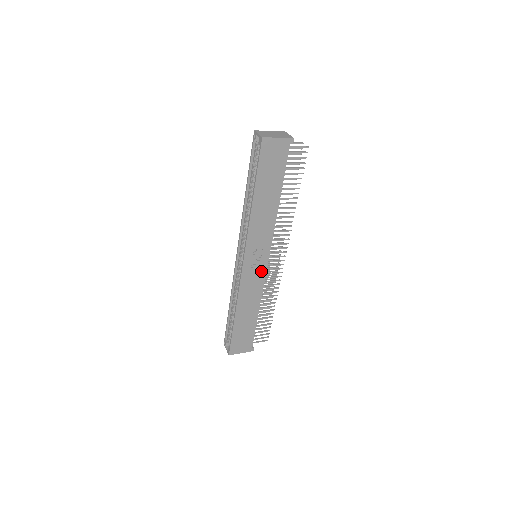
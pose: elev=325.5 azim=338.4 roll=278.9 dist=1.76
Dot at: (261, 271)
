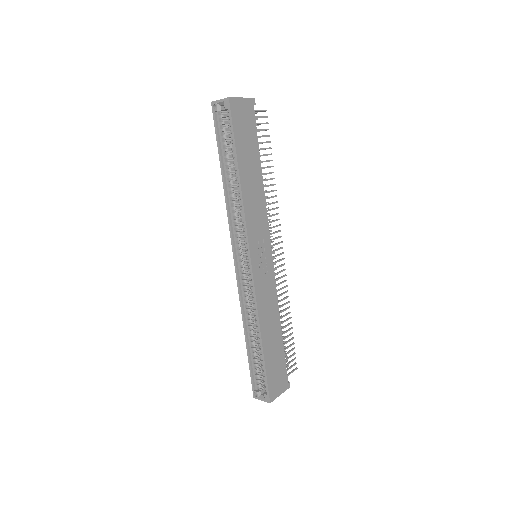
Dot at: (269, 270)
